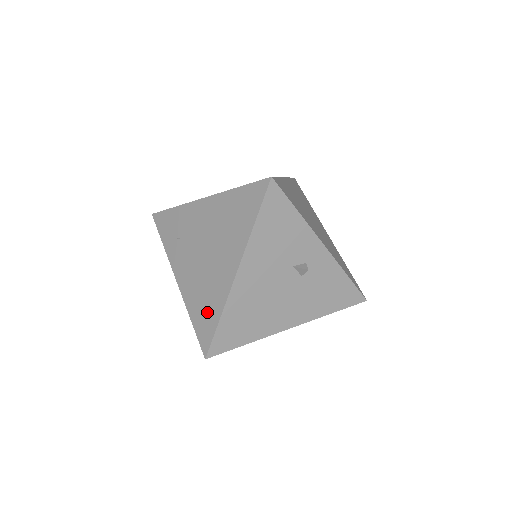
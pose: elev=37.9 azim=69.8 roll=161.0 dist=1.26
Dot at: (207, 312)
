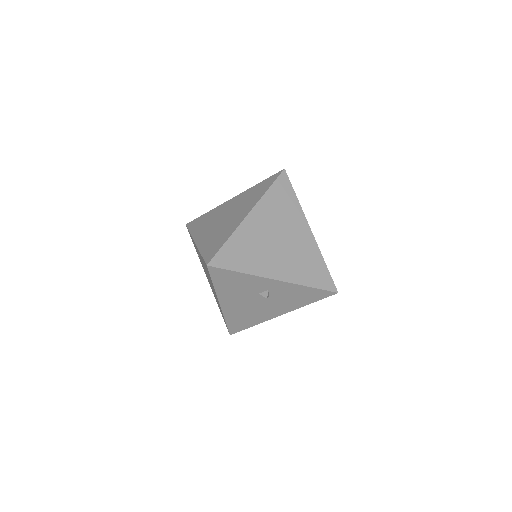
Dot at: (221, 312)
